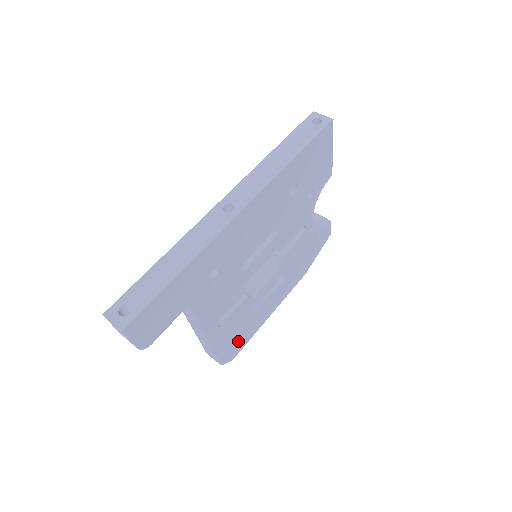
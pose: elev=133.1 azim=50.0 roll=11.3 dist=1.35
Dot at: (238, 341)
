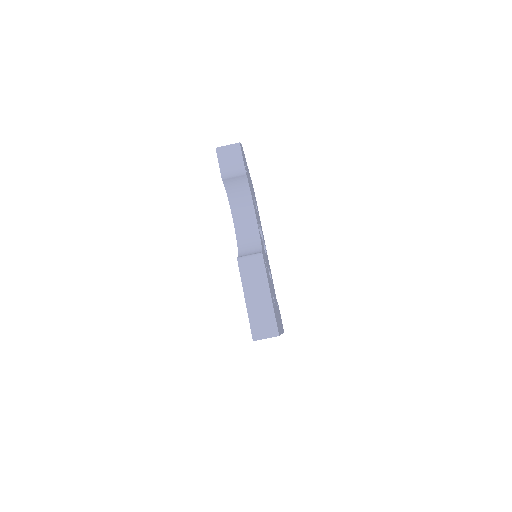
Dot at: occluded
